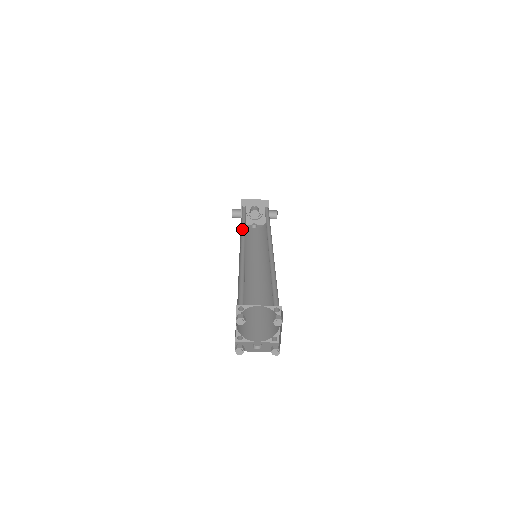
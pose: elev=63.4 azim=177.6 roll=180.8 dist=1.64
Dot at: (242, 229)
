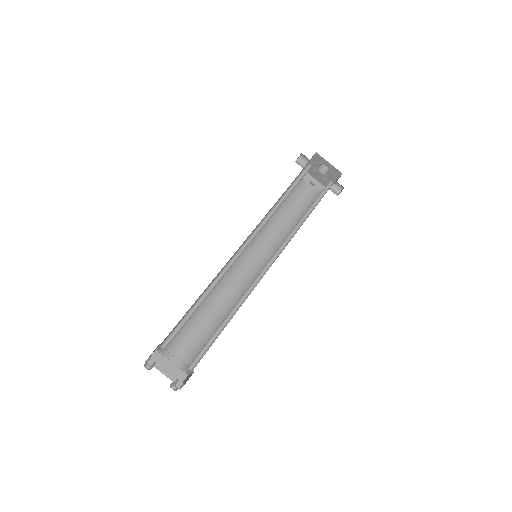
Dot at: (271, 211)
